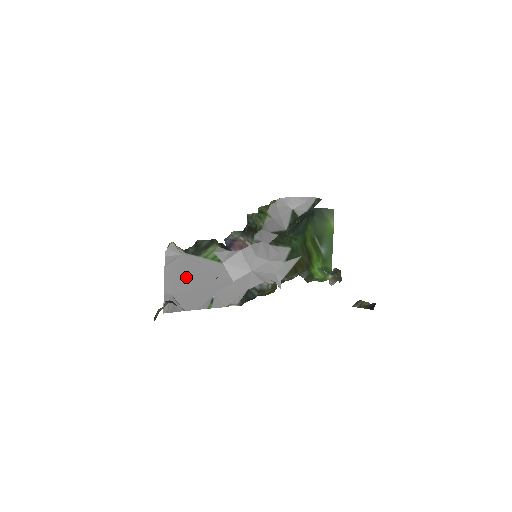
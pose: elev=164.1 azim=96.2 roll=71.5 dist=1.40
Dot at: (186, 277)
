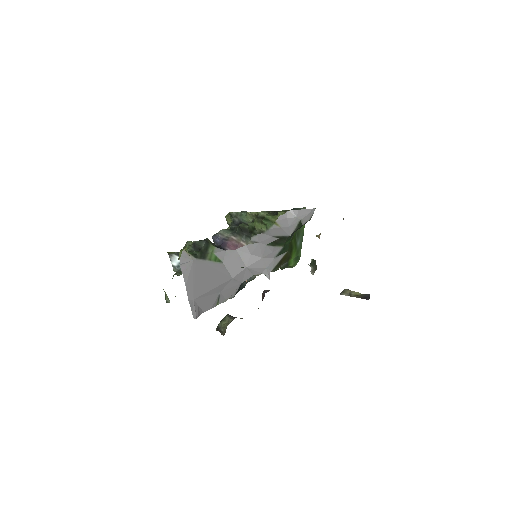
Dot at: (200, 281)
